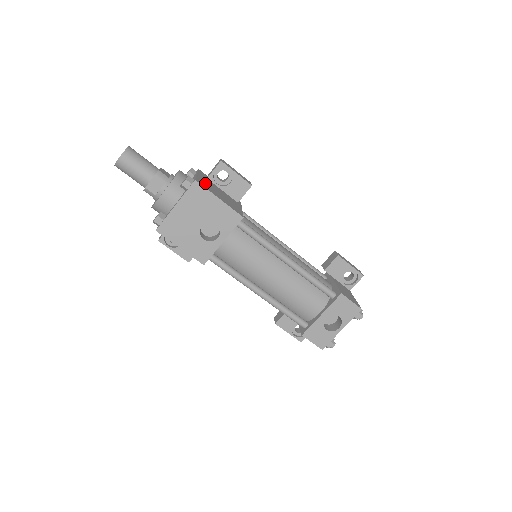
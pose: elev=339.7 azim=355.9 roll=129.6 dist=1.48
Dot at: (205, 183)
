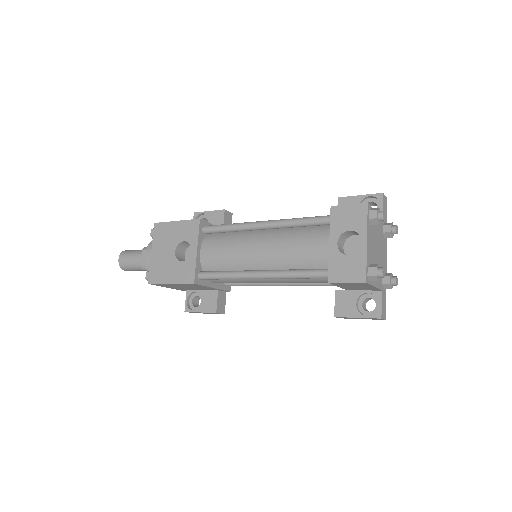
Dot at: occluded
